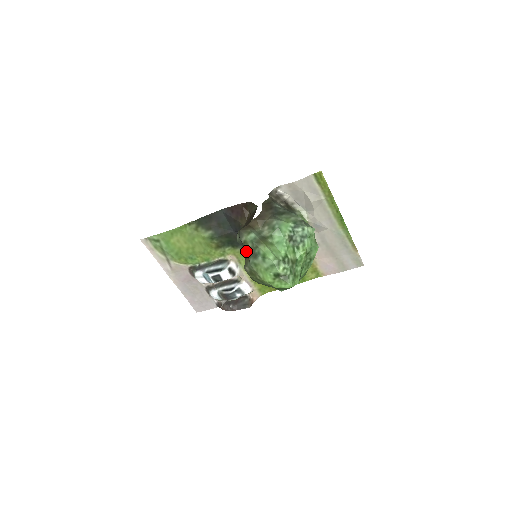
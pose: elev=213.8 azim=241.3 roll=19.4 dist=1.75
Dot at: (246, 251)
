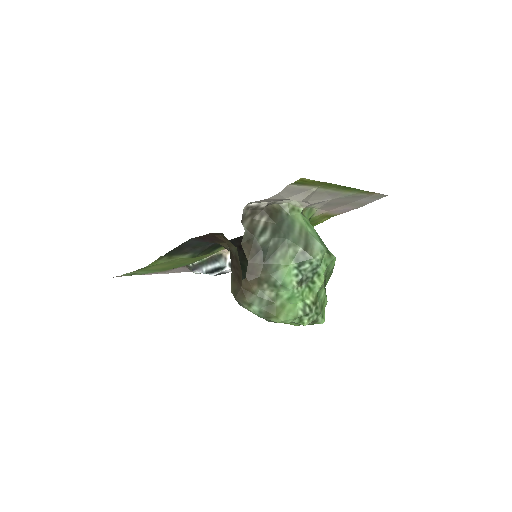
Dot at: occluded
